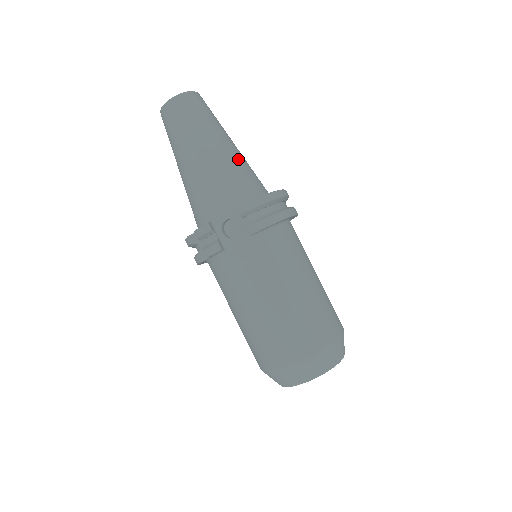
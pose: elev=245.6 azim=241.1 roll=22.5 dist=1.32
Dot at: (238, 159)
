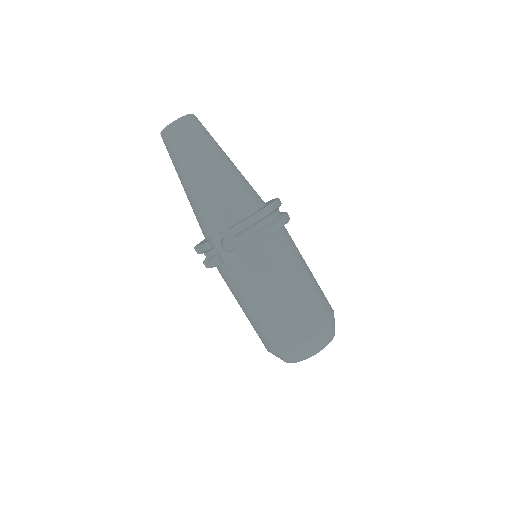
Dot at: (231, 178)
